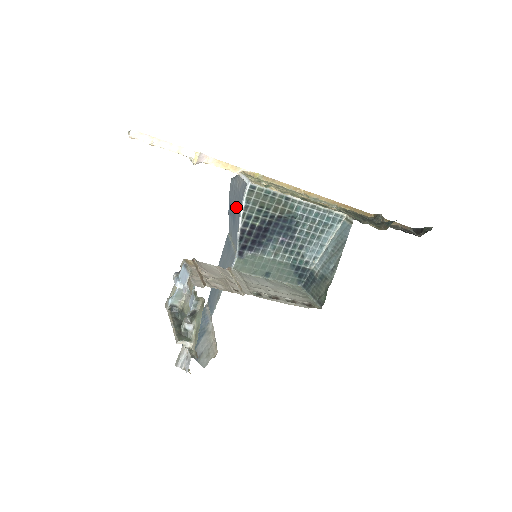
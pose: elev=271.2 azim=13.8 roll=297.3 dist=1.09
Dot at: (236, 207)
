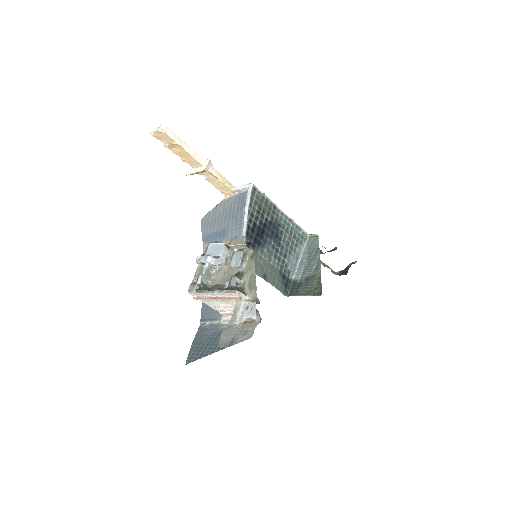
Dot at: (226, 222)
